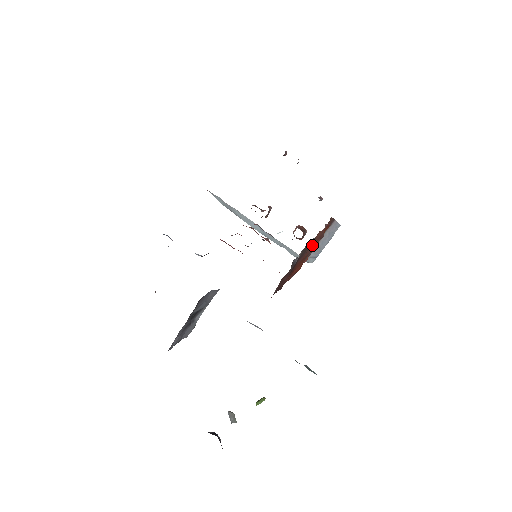
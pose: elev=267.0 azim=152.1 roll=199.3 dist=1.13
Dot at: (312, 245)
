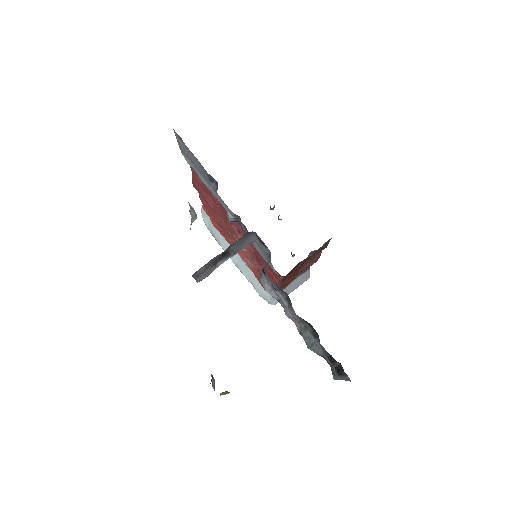
Dot at: (308, 263)
